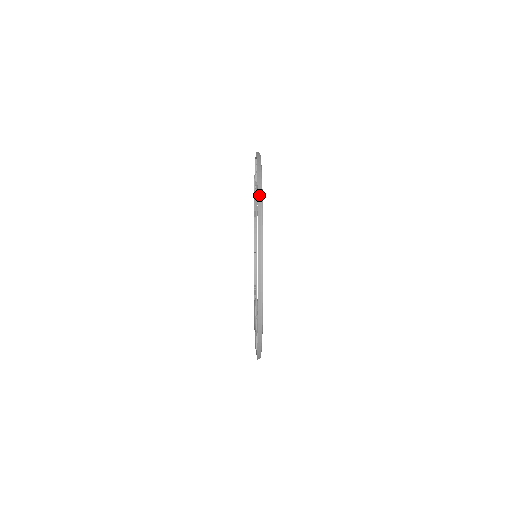
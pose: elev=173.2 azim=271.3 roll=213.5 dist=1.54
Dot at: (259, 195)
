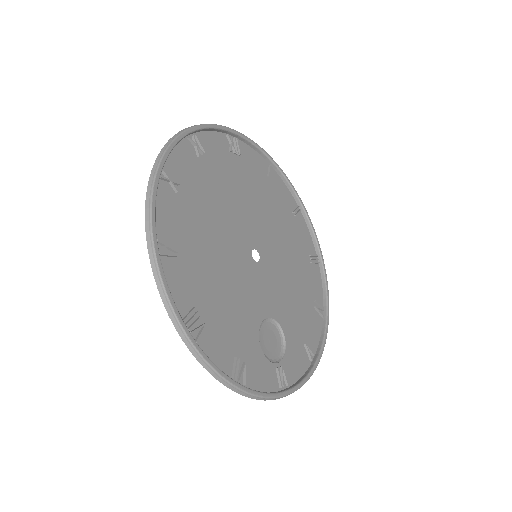
Dot at: (148, 242)
